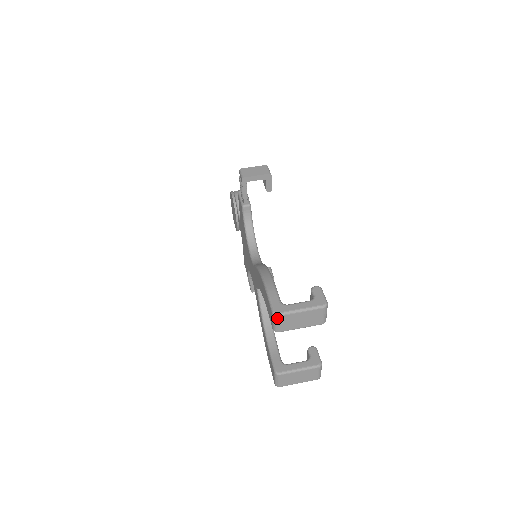
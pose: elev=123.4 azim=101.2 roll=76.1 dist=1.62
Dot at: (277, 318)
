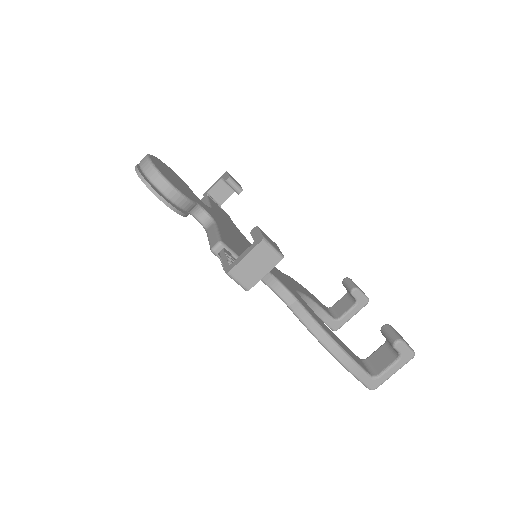
Dot at: (373, 387)
